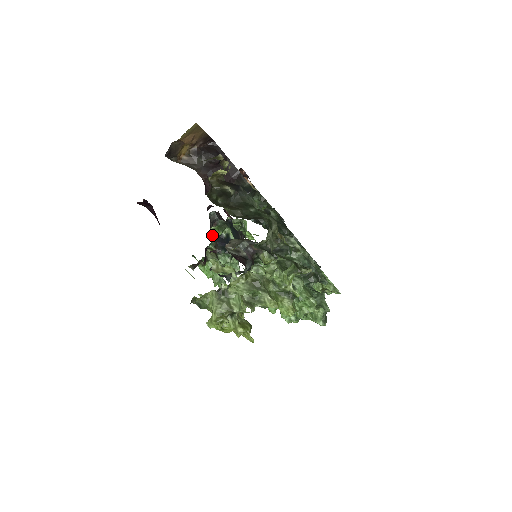
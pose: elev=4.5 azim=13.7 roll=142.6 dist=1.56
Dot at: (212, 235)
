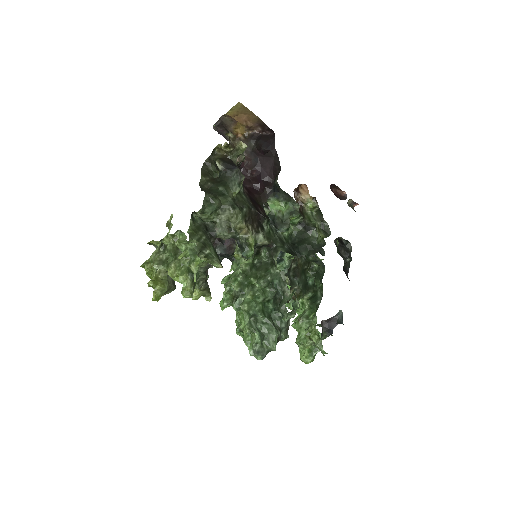
Dot at: occluded
